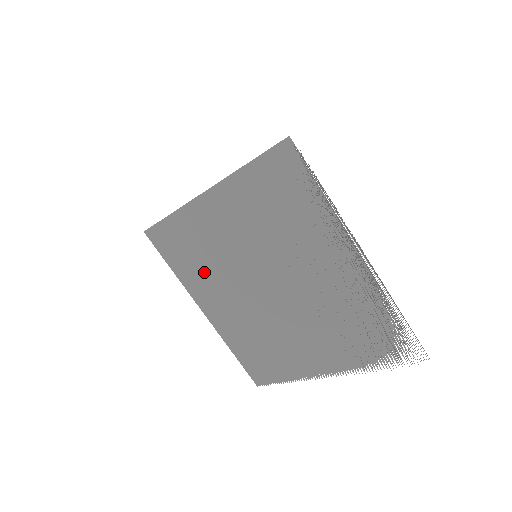
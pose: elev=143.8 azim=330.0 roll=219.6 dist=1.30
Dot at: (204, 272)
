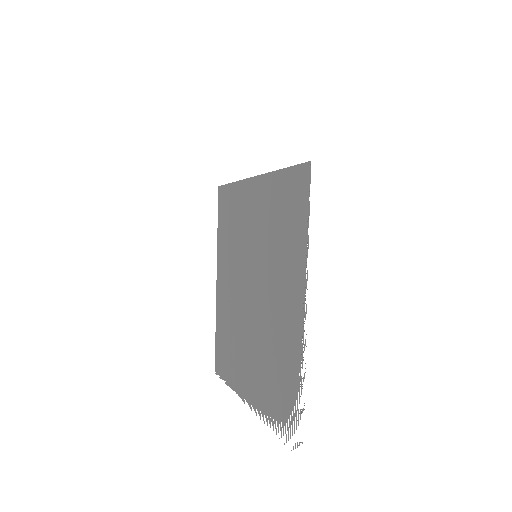
Dot at: (229, 246)
